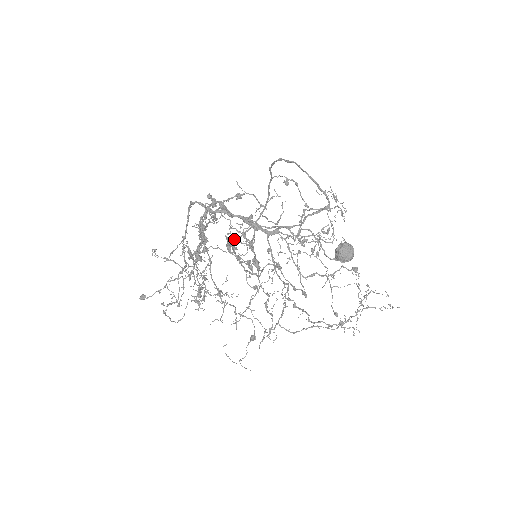
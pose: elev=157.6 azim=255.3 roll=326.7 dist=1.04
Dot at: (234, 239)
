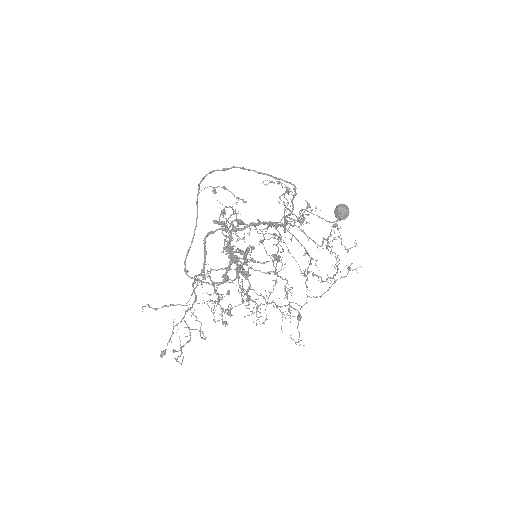
Dot at: occluded
